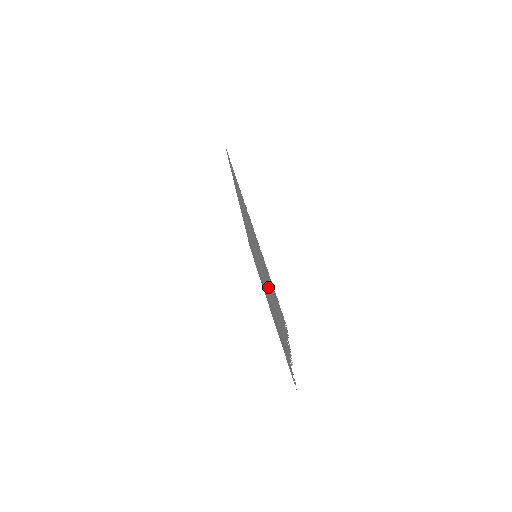
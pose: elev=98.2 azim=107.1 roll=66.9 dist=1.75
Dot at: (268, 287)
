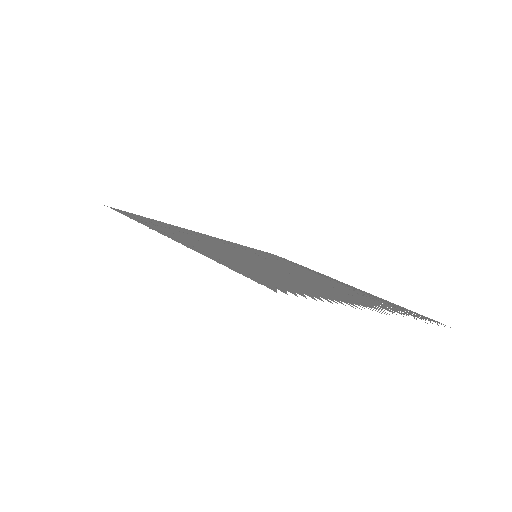
Dot at: occluded
